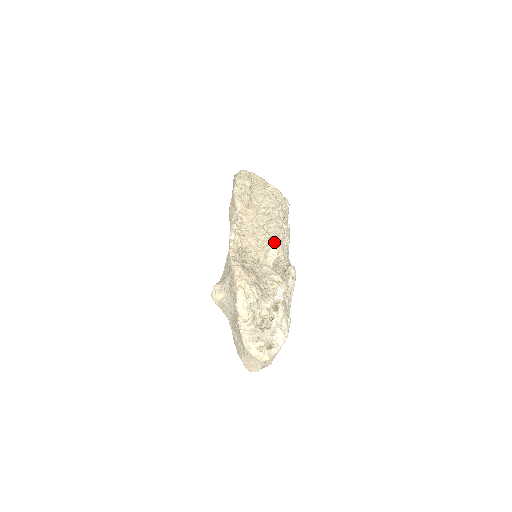
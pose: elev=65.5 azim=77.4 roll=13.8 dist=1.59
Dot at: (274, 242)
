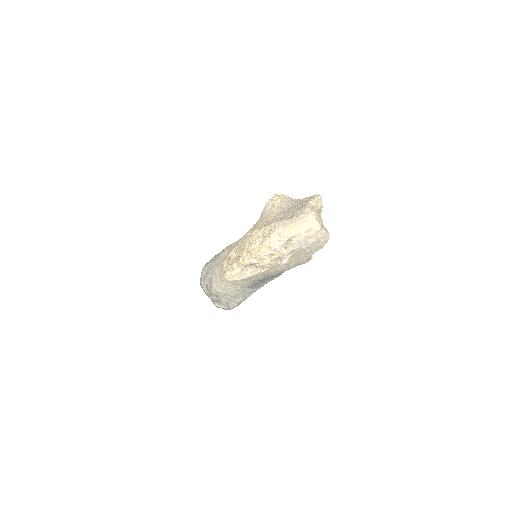
Dot at: occluded
